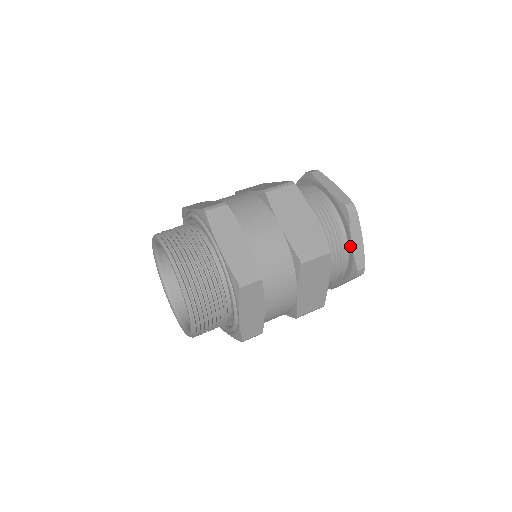
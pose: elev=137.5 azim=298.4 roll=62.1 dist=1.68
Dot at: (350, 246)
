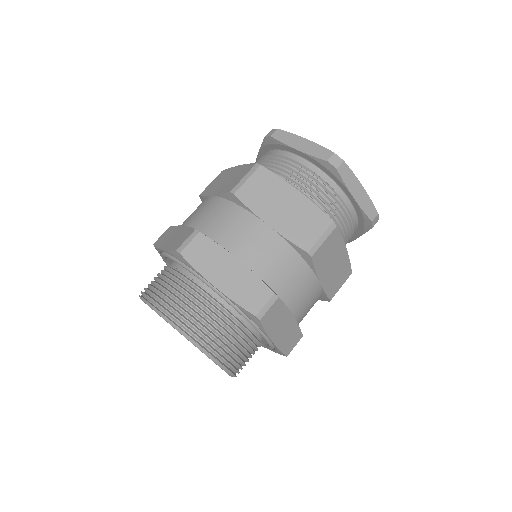
Dot at: (354, 236)
